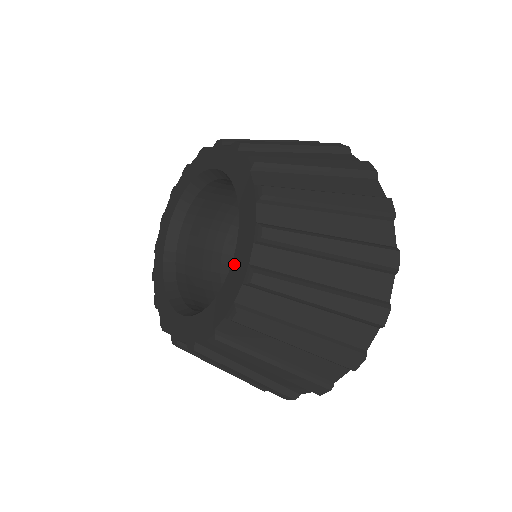
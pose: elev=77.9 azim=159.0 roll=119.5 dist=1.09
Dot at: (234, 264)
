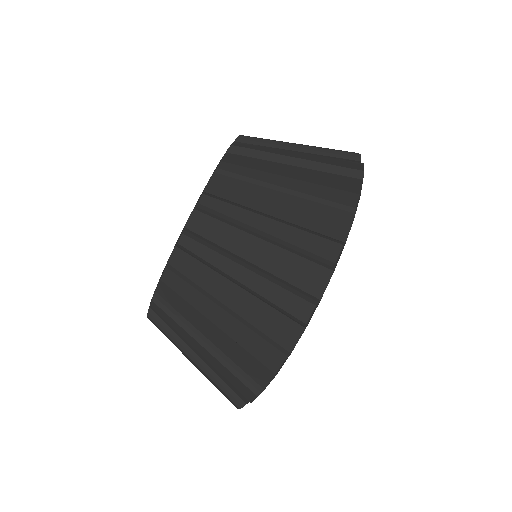
Dot at: occluded
